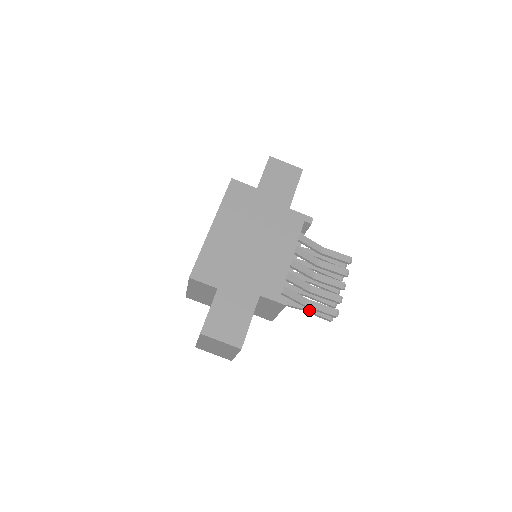
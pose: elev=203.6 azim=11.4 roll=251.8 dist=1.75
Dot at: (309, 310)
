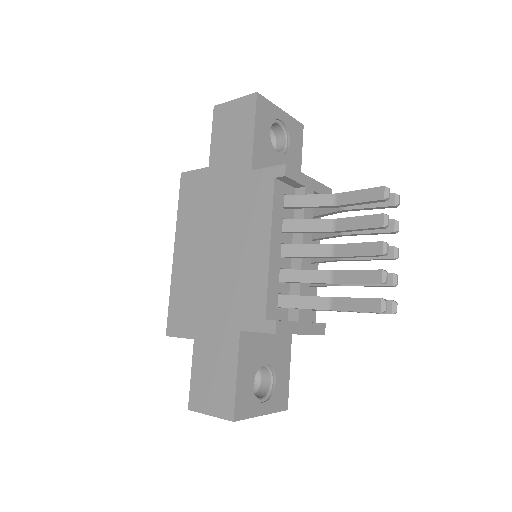
Dot at: occluded
